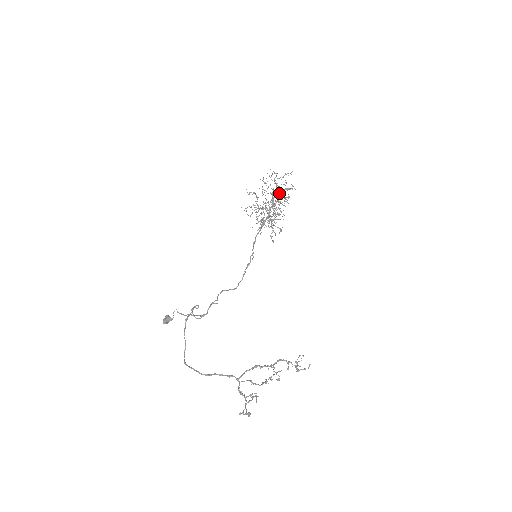
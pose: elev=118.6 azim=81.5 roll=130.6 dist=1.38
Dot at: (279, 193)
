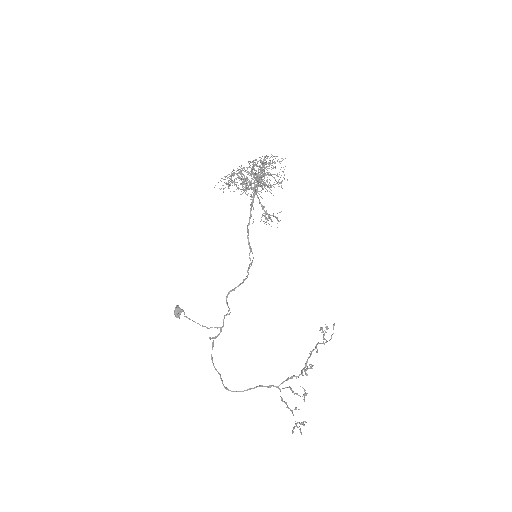
Dot at: (264, 173)
